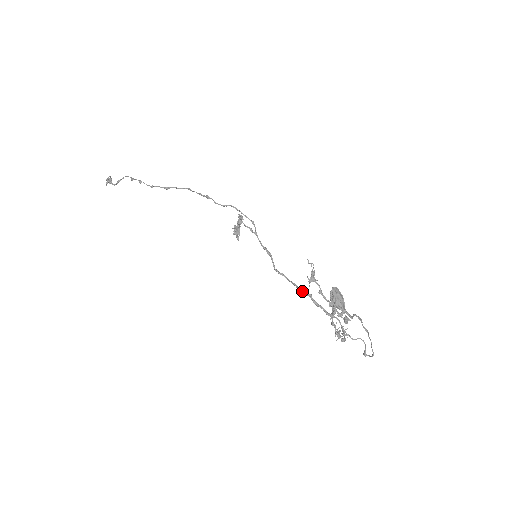
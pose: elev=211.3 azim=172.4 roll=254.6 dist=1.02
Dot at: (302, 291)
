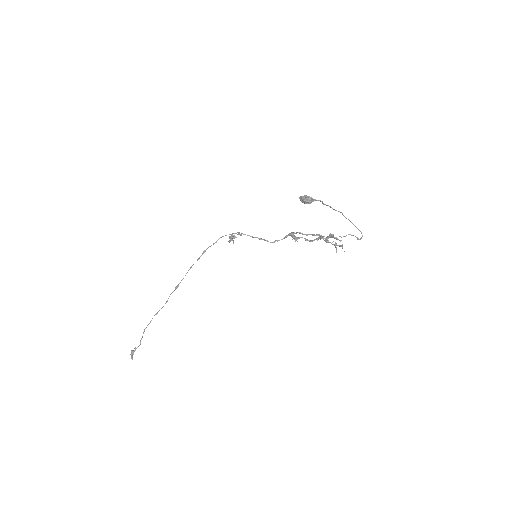
Dot at: (292, 232)
